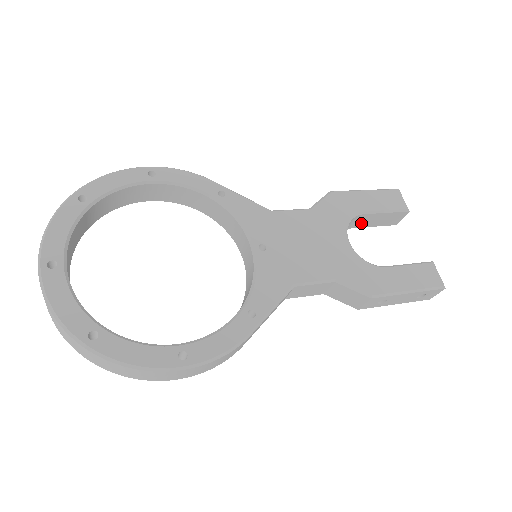
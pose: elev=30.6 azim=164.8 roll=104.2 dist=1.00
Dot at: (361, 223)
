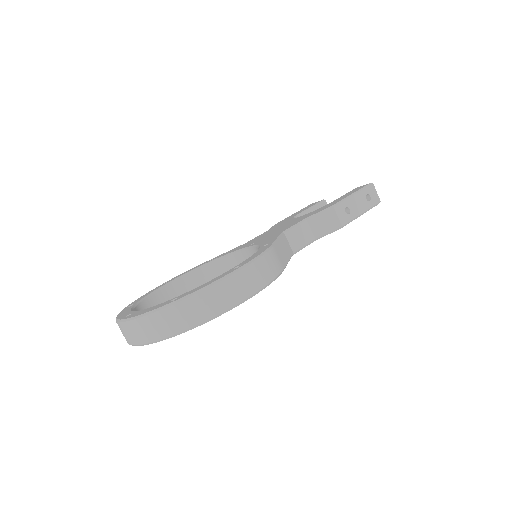
Dot at: occluded
